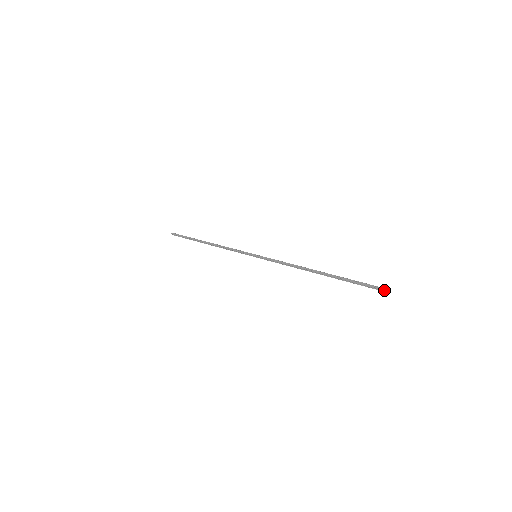
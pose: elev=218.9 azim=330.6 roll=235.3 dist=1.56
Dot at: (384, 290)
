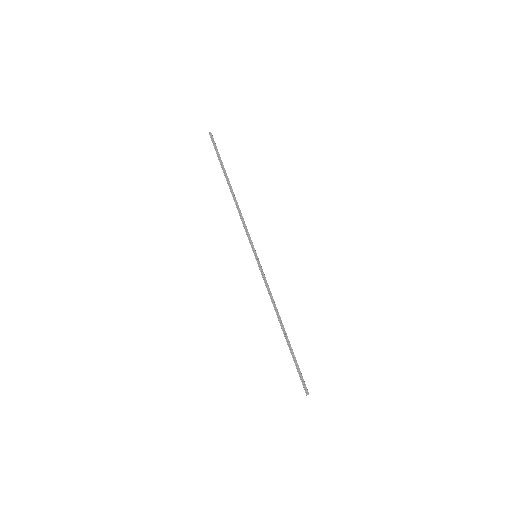
Dot at: occluded
